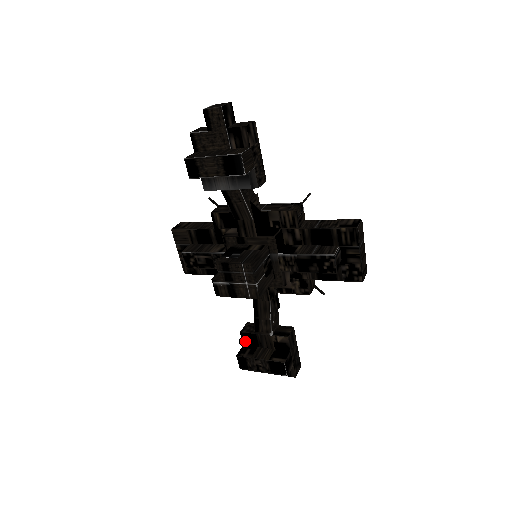
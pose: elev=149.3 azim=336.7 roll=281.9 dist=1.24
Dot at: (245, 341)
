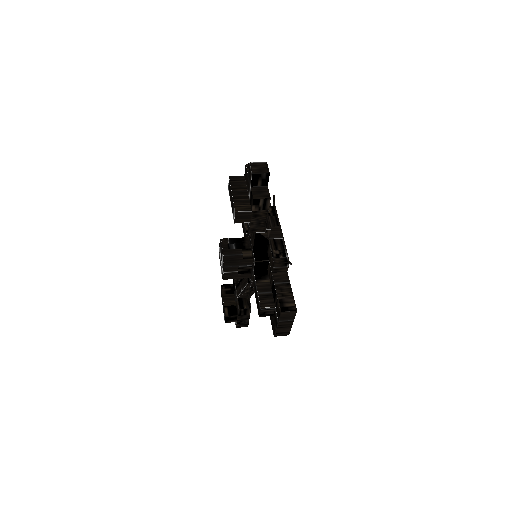
Dot at: (233, 283)
